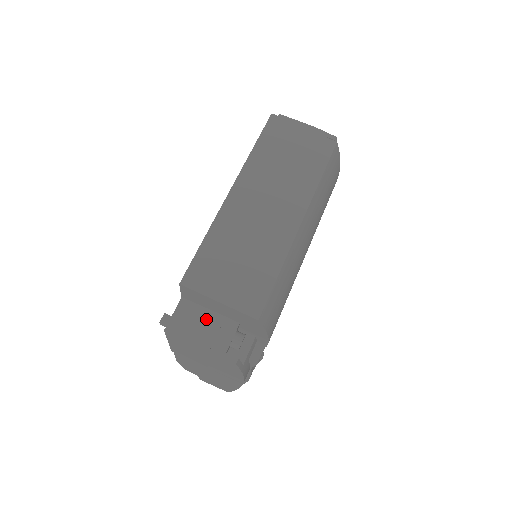
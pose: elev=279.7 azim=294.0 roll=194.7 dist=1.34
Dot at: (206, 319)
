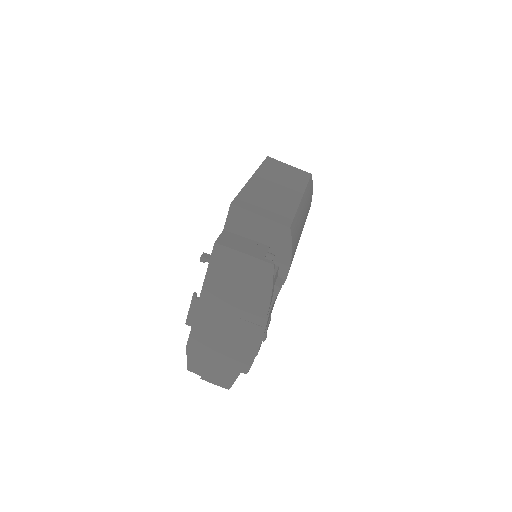
Dot at: (245, 241)
